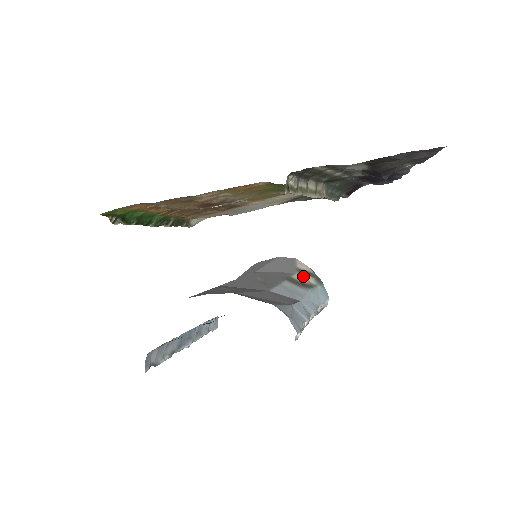
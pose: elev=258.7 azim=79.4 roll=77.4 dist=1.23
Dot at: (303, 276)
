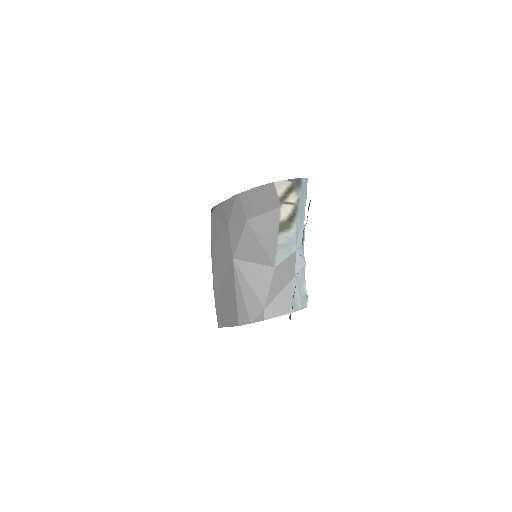
Dot at: (286, 203)
